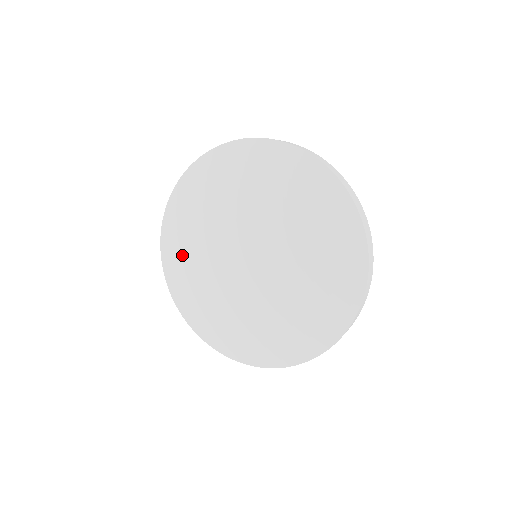
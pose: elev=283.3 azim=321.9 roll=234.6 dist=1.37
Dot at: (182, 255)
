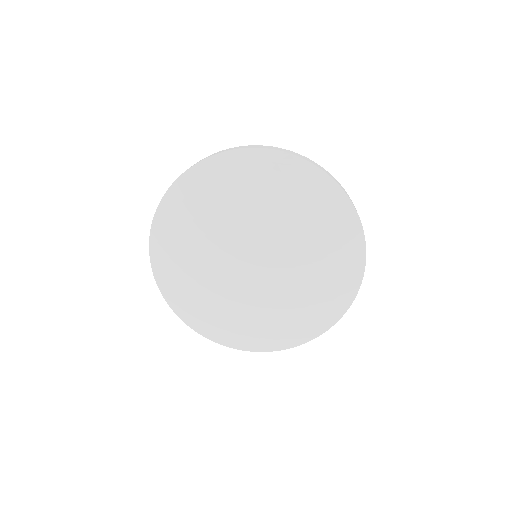
Dot at: (181, 276)
